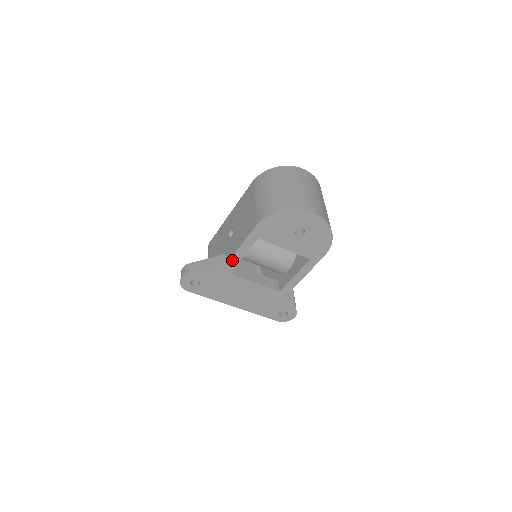
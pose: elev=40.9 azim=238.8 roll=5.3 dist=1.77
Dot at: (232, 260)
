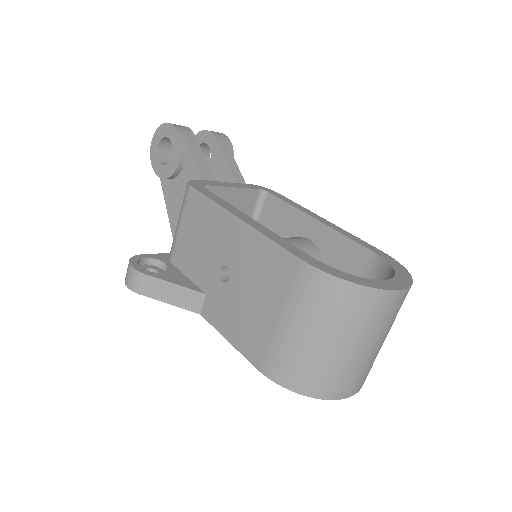
Dot at: (210, 320)
